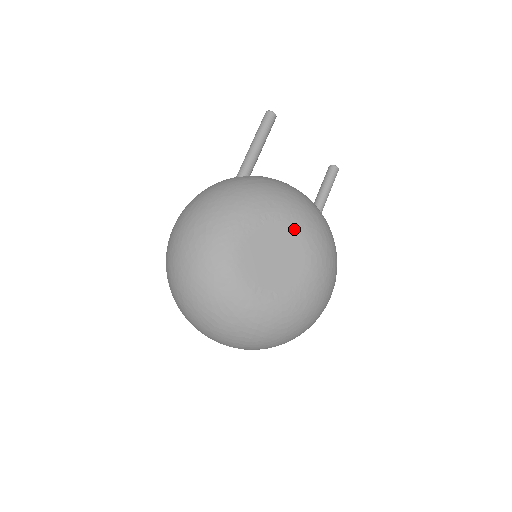
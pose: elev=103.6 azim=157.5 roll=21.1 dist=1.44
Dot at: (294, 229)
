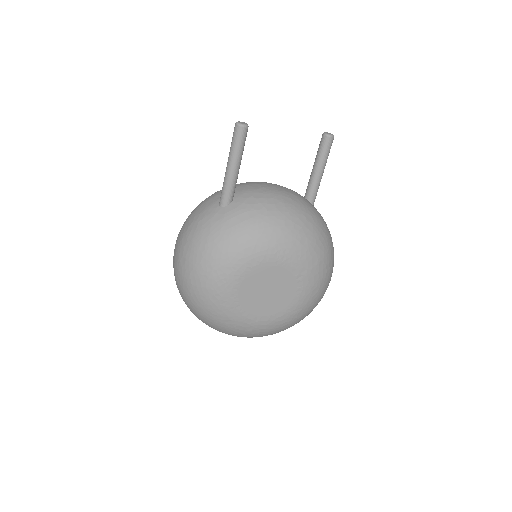
Dot at: (282, 264)
